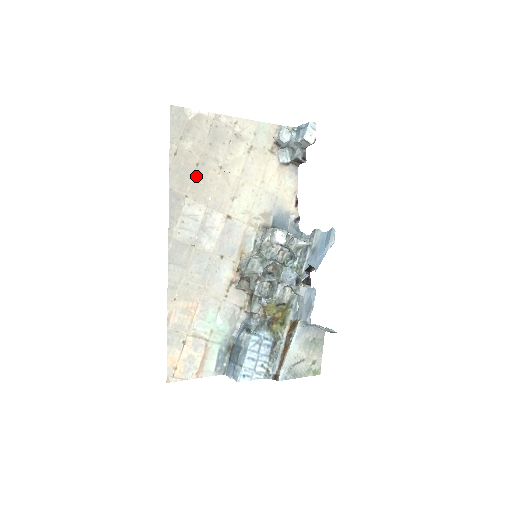
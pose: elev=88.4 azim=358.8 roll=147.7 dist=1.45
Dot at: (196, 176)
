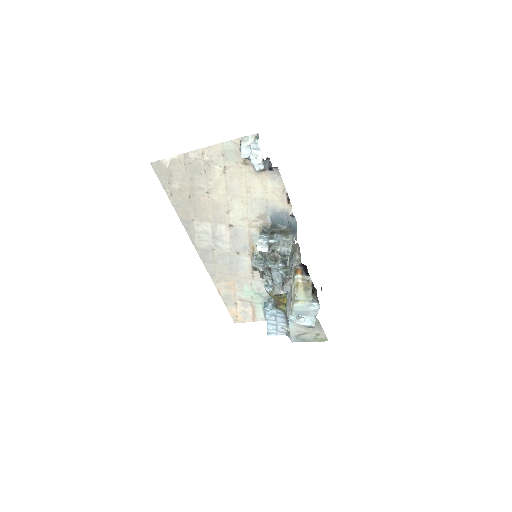
Dot at: (193, 205)
